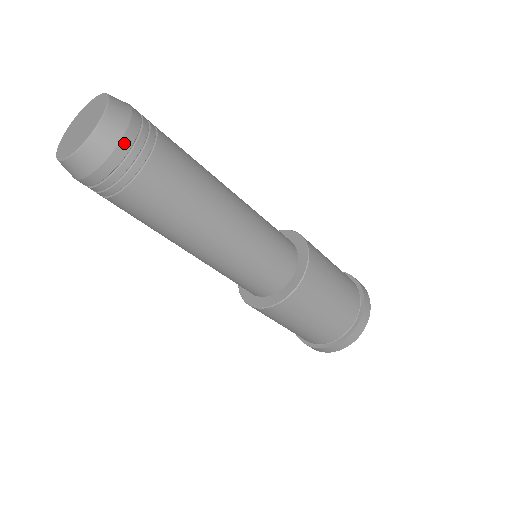
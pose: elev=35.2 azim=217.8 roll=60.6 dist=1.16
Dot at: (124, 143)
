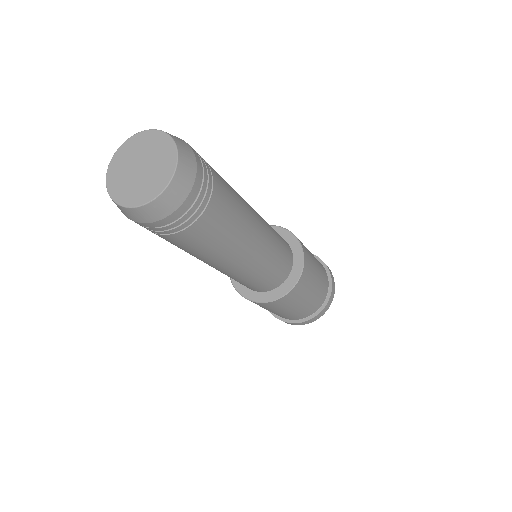
Dot at: (196, 186)
